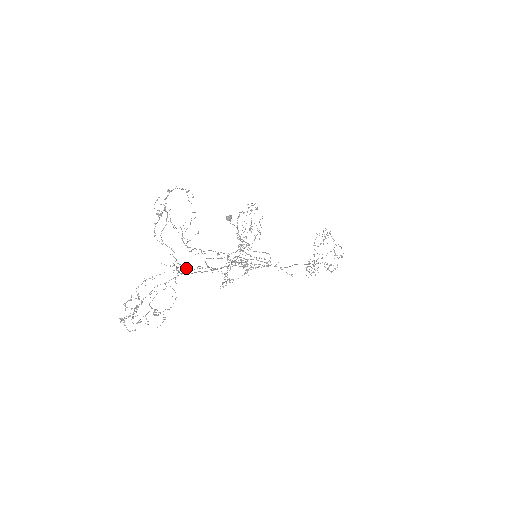
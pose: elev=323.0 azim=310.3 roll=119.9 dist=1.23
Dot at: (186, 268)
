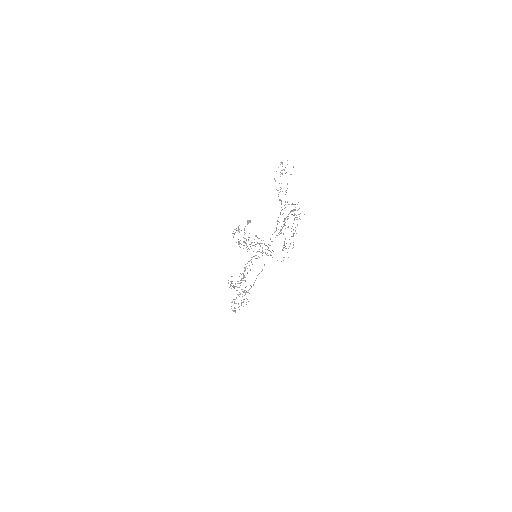
Dot at: (284, 220)
